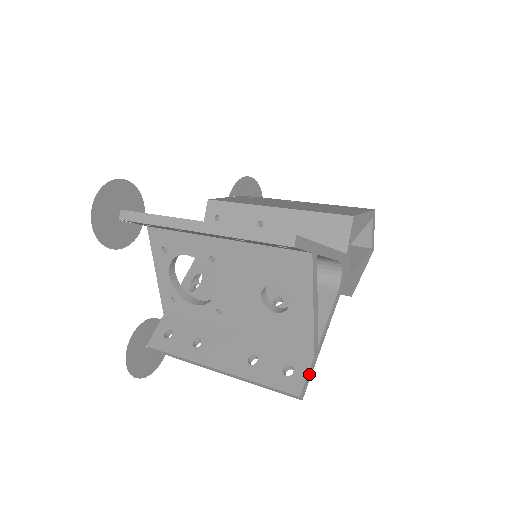
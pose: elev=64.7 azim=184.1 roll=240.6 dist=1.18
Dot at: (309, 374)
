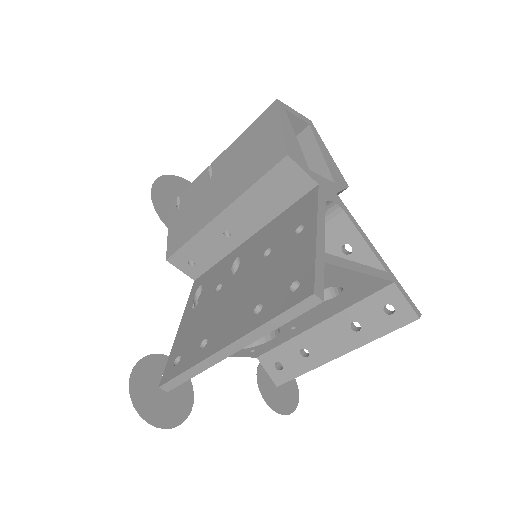
Dot at: (405, 296)
